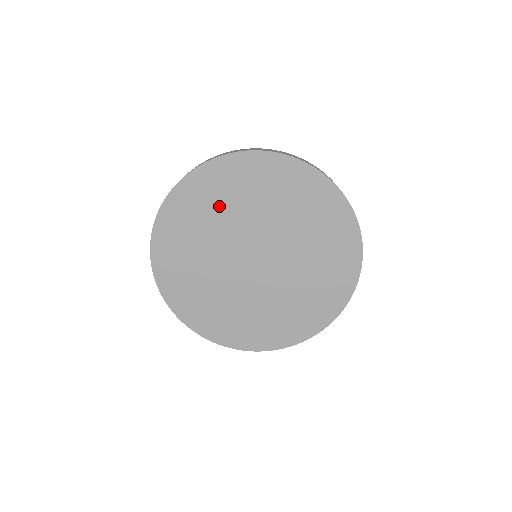
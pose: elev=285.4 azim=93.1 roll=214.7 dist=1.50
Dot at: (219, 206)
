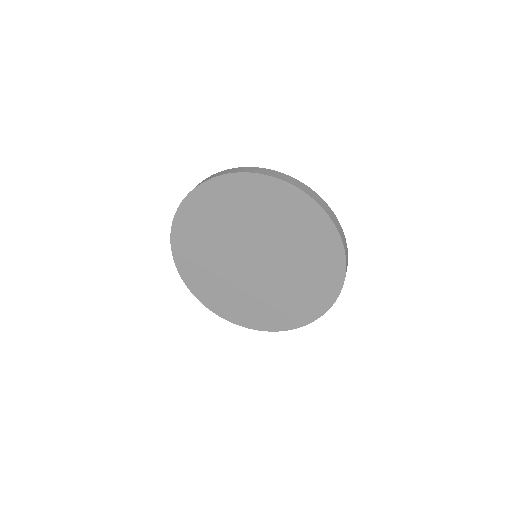
Dot at: (245, 209)
